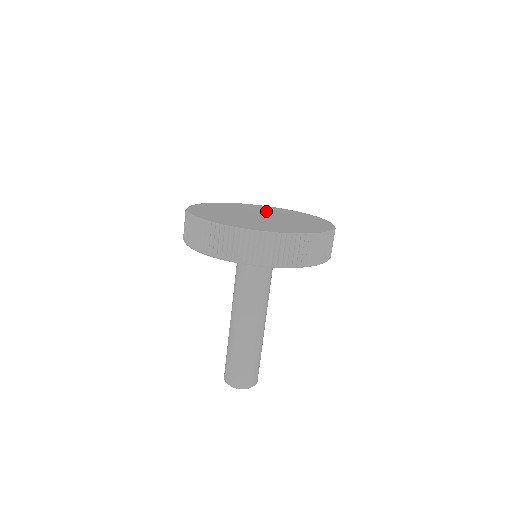
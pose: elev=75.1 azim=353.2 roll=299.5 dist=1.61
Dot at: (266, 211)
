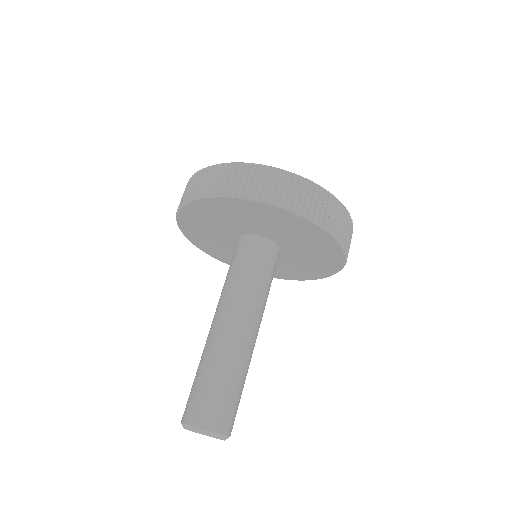
Dot at: occluded
